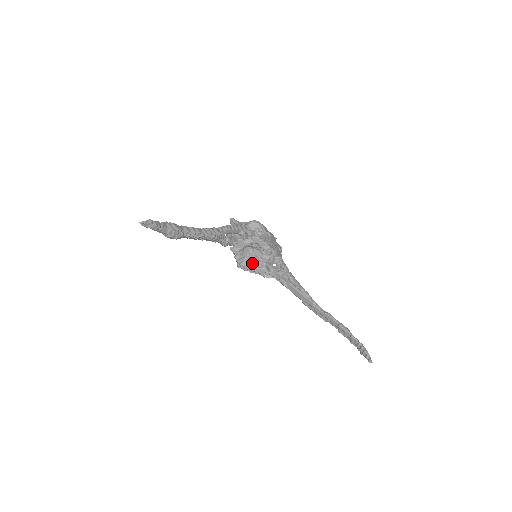
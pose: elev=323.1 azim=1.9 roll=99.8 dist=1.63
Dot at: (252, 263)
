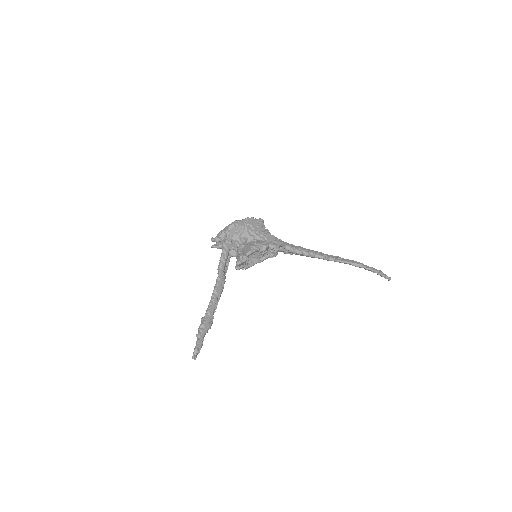
Dot at: (256, 259)
